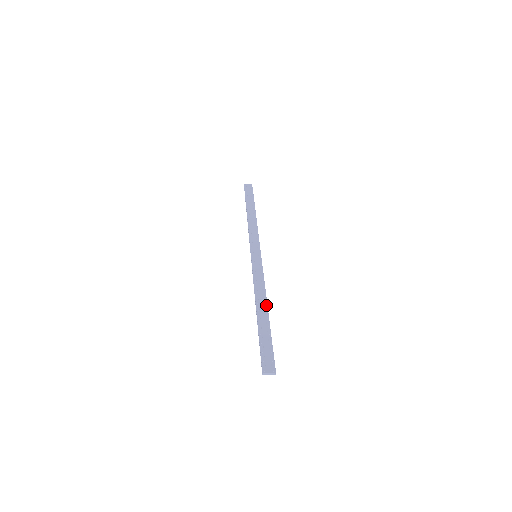
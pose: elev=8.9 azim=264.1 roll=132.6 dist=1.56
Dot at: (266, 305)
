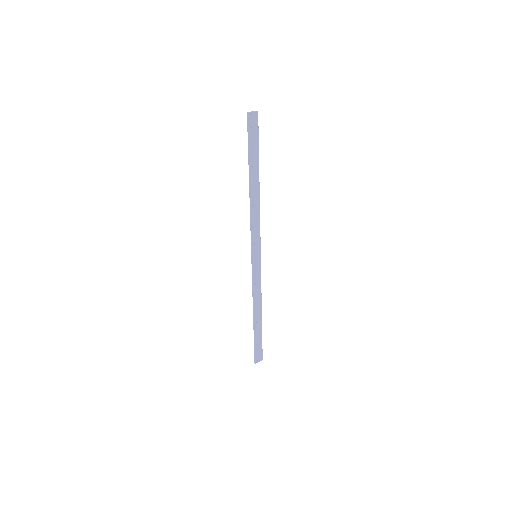
Dot at: (261, 312)
